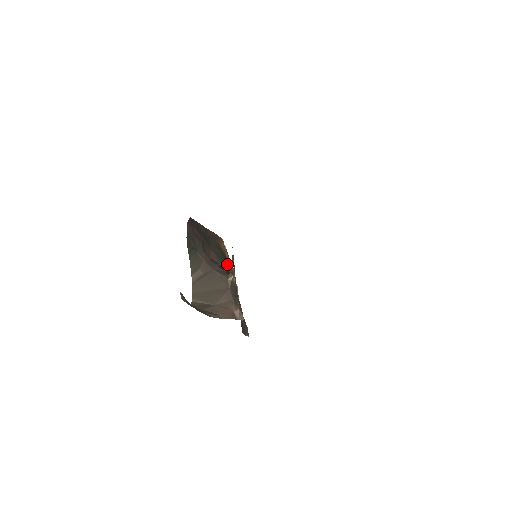
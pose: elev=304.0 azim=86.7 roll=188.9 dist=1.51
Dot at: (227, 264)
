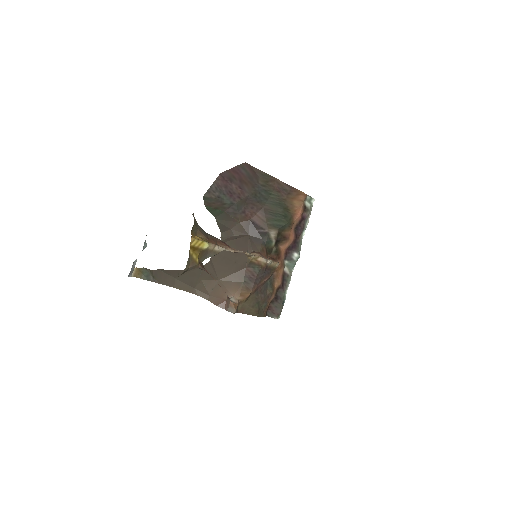
Dot at: (288, 228)
